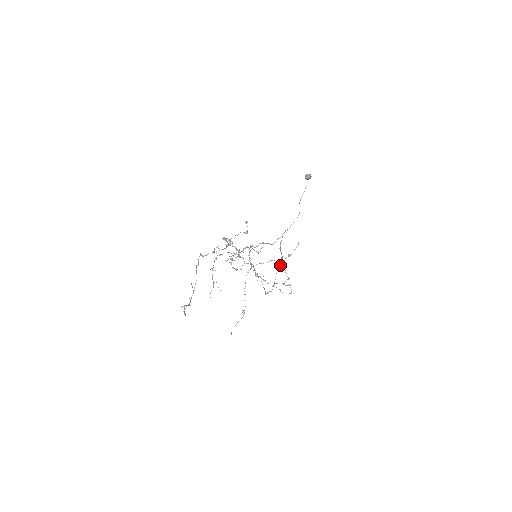
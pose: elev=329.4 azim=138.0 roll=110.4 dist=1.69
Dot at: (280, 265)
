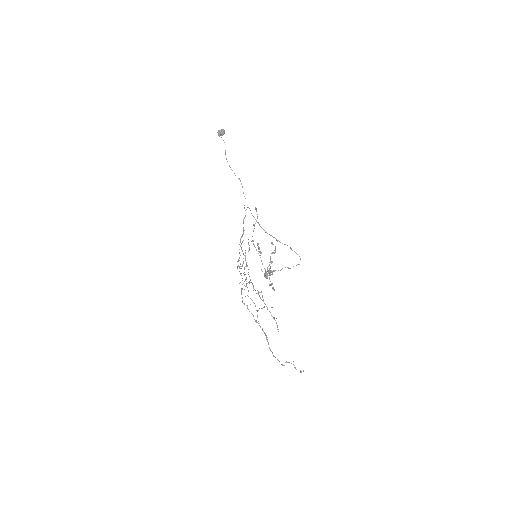
Dot at: (252, 240)
